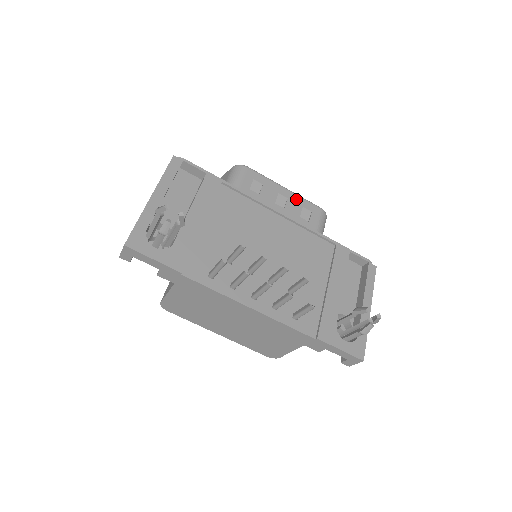
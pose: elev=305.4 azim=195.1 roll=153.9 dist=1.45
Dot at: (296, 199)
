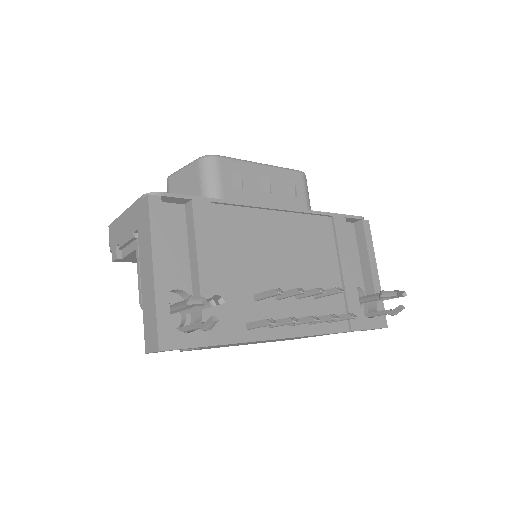
Dot at: (277, 174)
